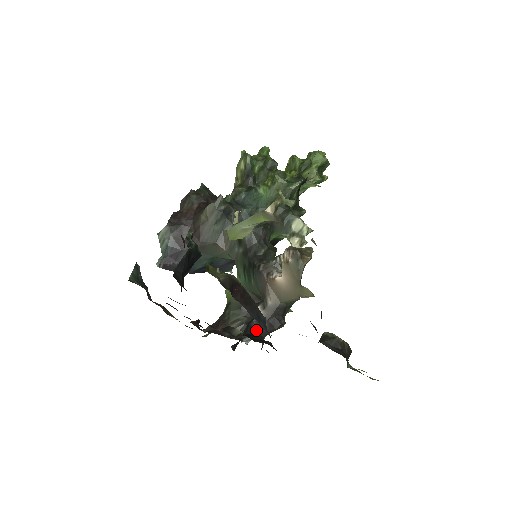
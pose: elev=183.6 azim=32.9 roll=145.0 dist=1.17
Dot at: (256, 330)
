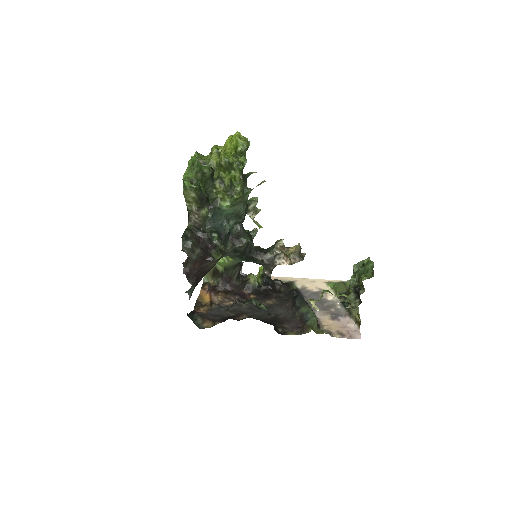
Dot at: (269, 281)
